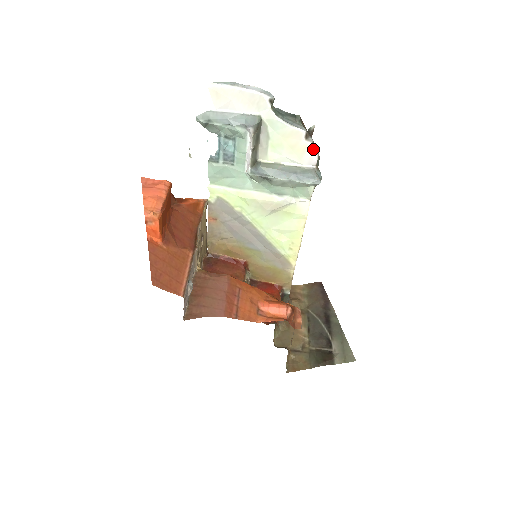
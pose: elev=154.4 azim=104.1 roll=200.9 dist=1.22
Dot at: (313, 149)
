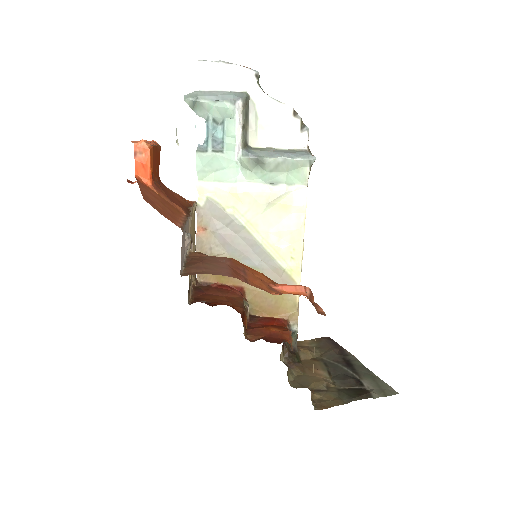
Dot at: (302, 128)
